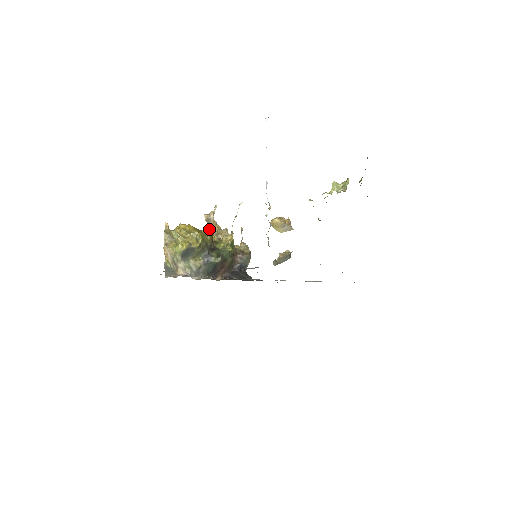
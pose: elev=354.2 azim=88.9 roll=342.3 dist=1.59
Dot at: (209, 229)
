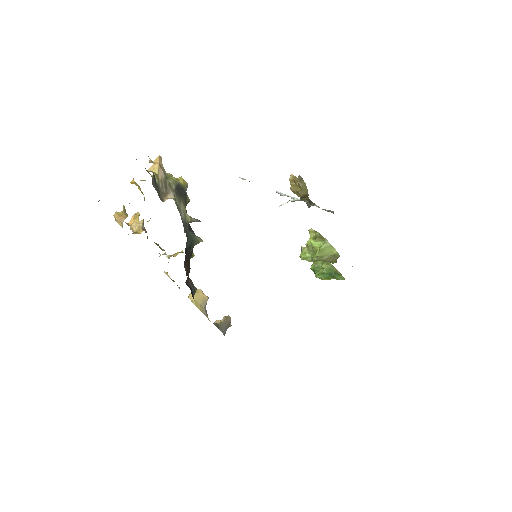
Dot at: occluded
